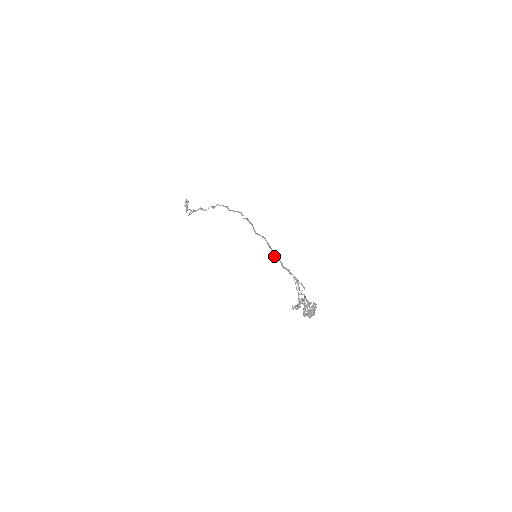
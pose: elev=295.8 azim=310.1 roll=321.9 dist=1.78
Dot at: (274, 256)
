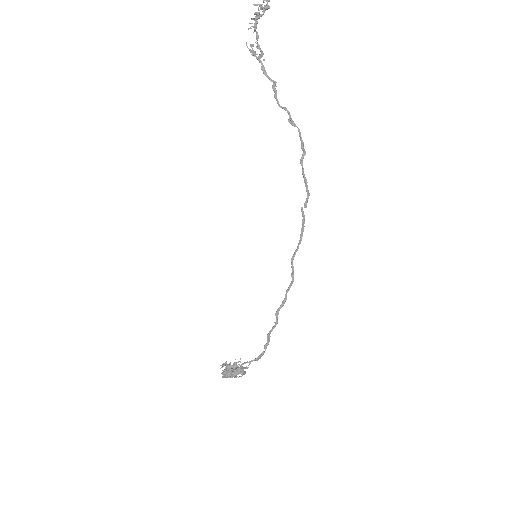
Dot at: (276, 316)
